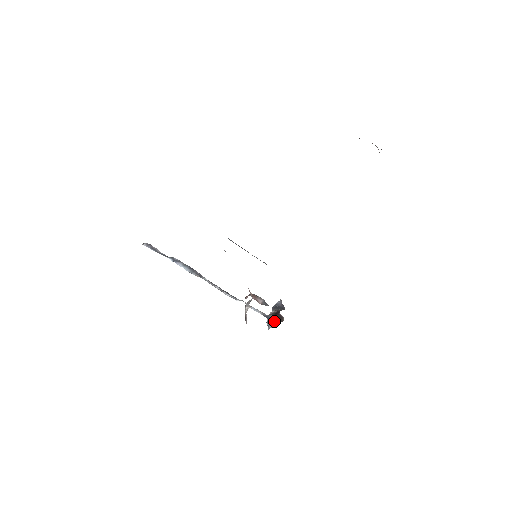
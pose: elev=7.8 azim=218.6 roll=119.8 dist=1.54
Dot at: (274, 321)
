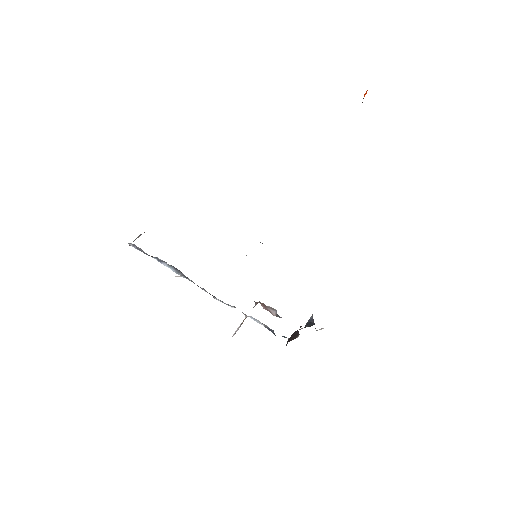
Dot at: (289, 338)
